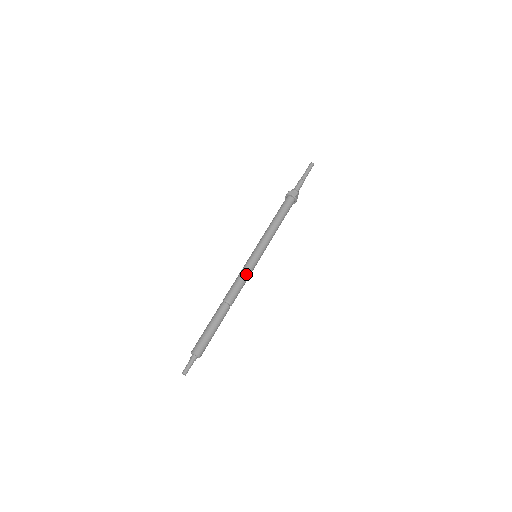
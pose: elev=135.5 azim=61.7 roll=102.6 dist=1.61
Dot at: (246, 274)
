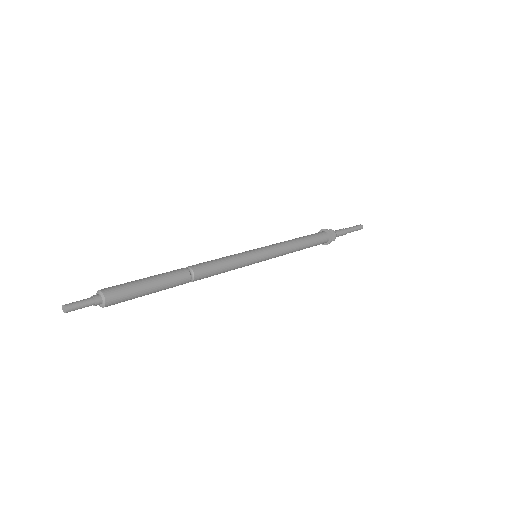
Dot at: (235, 266)
